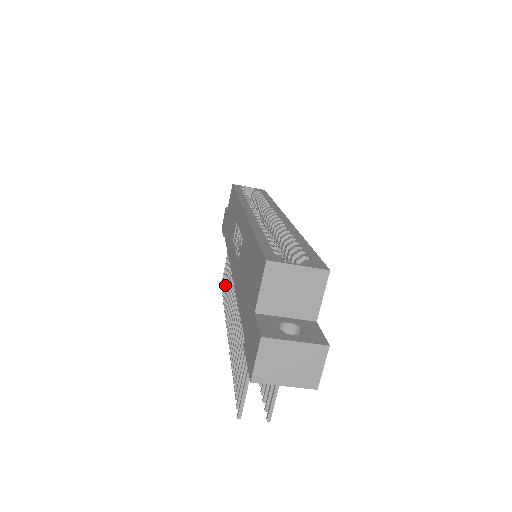
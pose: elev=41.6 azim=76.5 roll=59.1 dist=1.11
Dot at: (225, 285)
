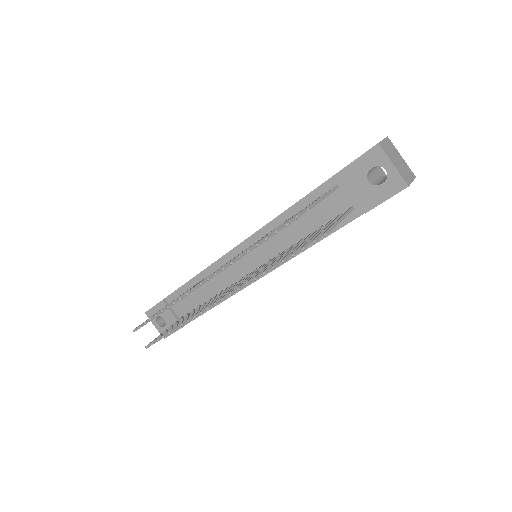
Dot at: occluded
